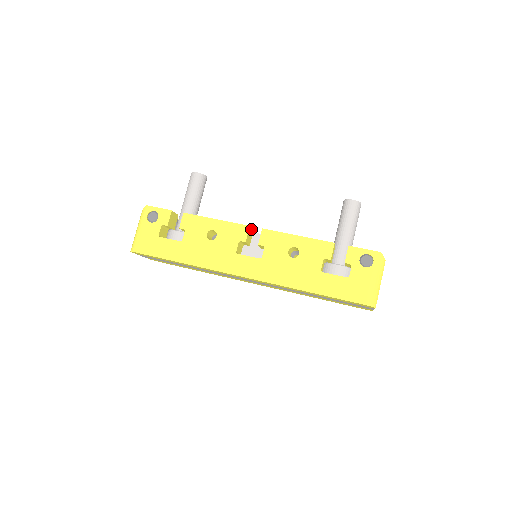
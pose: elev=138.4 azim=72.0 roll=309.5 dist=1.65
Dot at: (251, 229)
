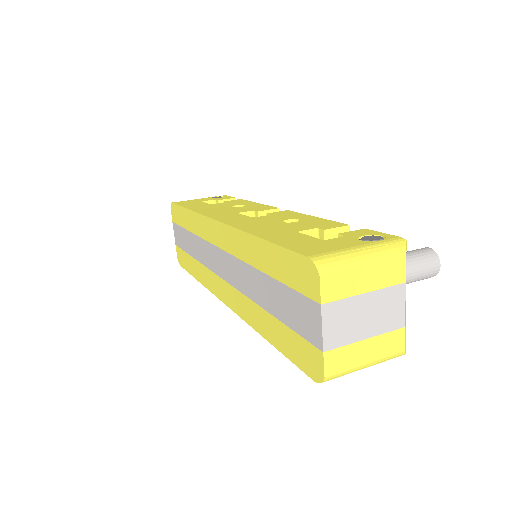
Dot at: occluded
